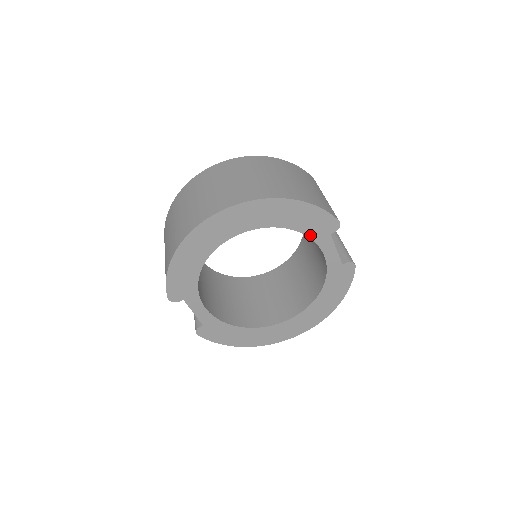
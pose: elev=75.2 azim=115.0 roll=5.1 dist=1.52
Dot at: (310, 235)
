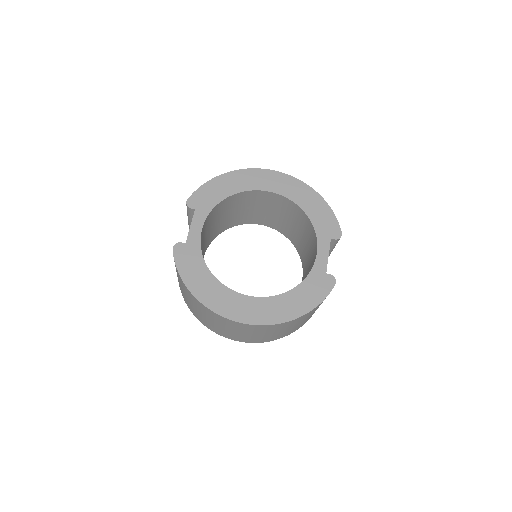
Dot at: (316, 229)
